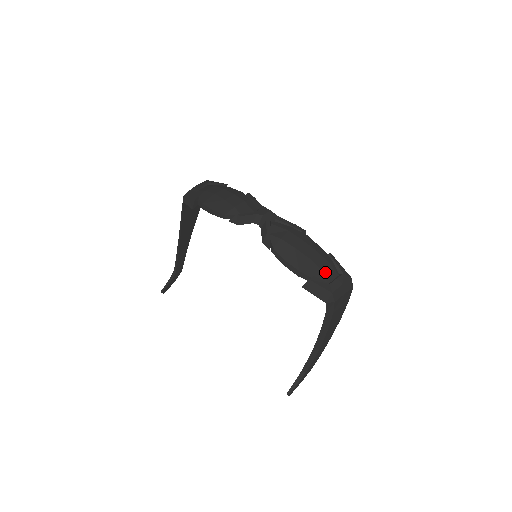
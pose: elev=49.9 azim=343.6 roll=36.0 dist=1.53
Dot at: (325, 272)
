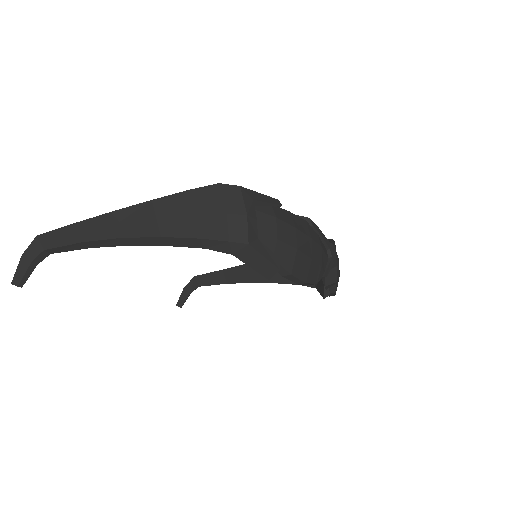
Dot at: occluded
